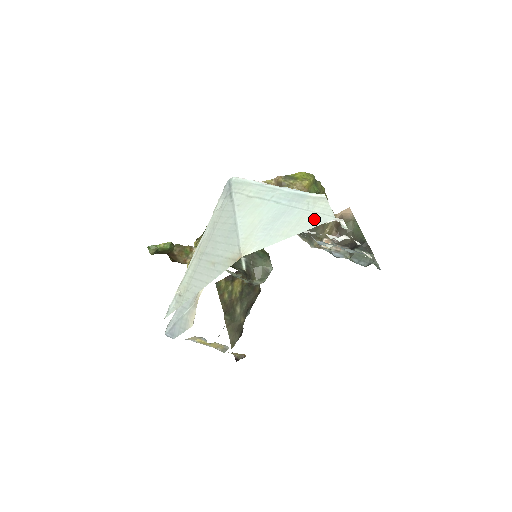
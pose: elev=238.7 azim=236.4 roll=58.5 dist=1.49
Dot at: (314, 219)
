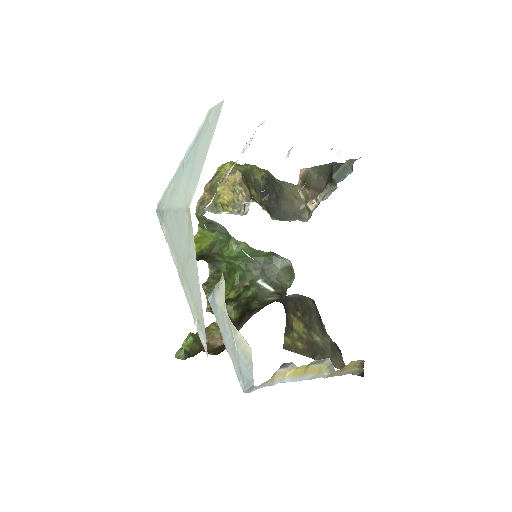
Dot at: (213, 123)
